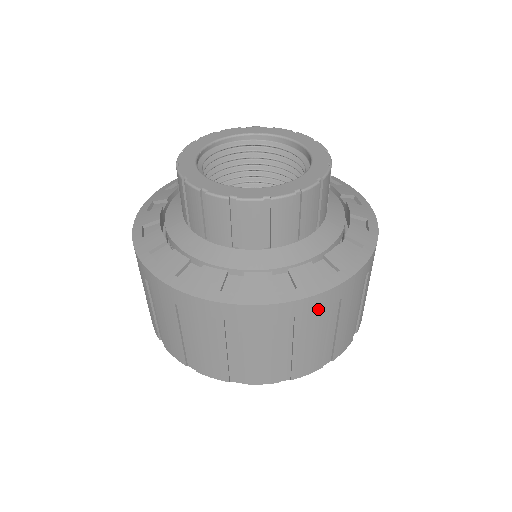
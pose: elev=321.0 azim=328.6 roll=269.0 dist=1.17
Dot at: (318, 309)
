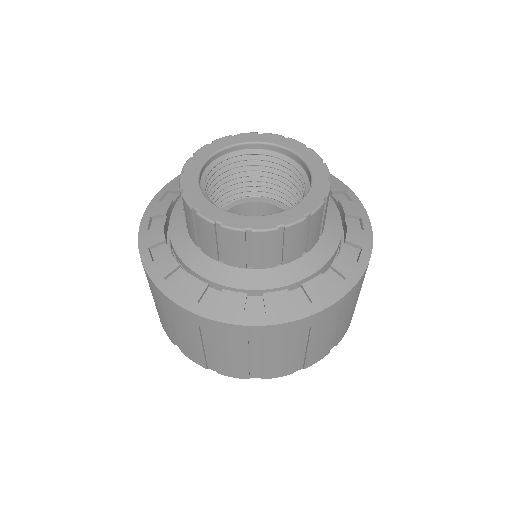
Dot at: occluded
